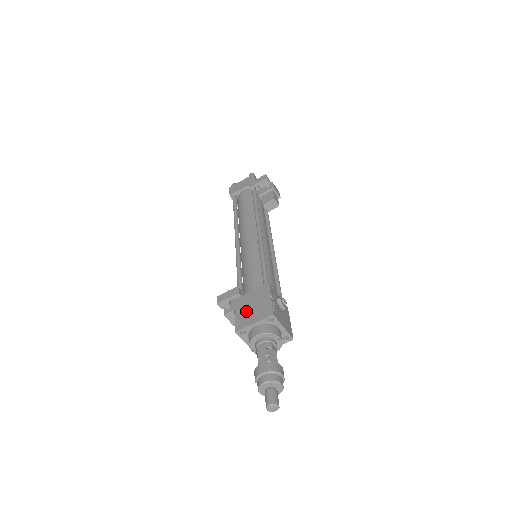
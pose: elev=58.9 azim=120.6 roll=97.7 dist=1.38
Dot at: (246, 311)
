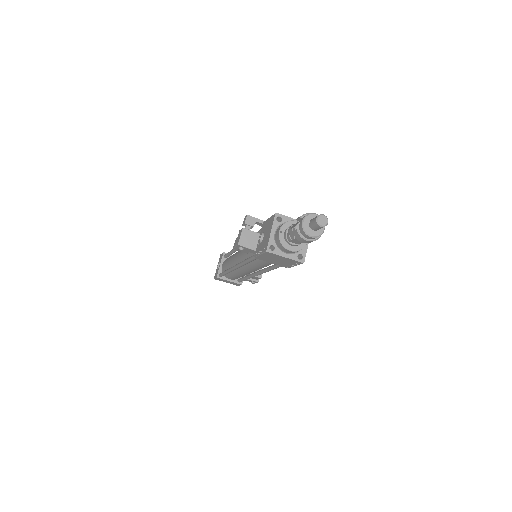
Dot at: occluded
